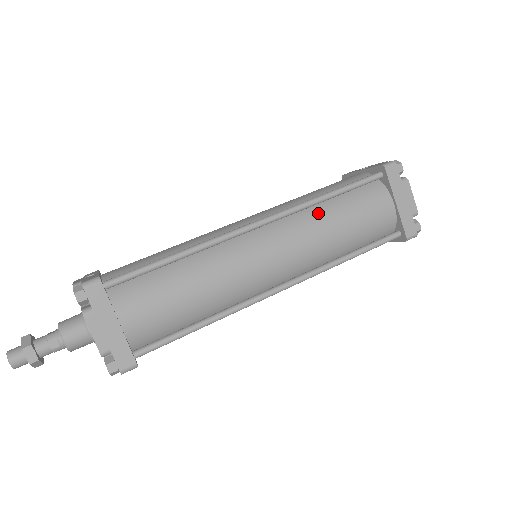
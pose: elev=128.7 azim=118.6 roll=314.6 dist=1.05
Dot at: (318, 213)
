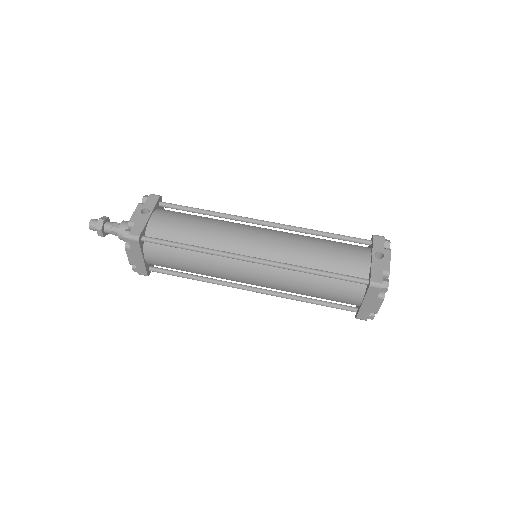
Dot at: (301, 276)
